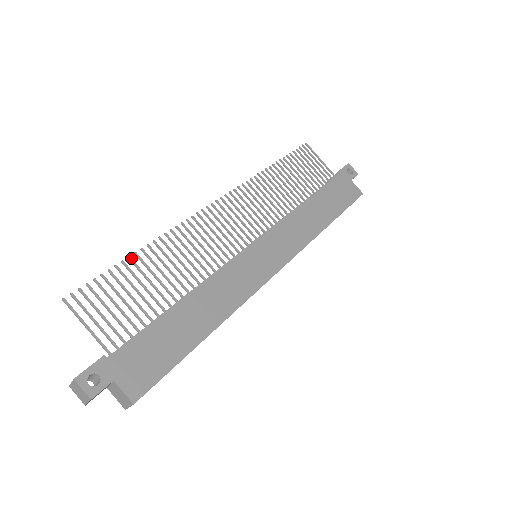
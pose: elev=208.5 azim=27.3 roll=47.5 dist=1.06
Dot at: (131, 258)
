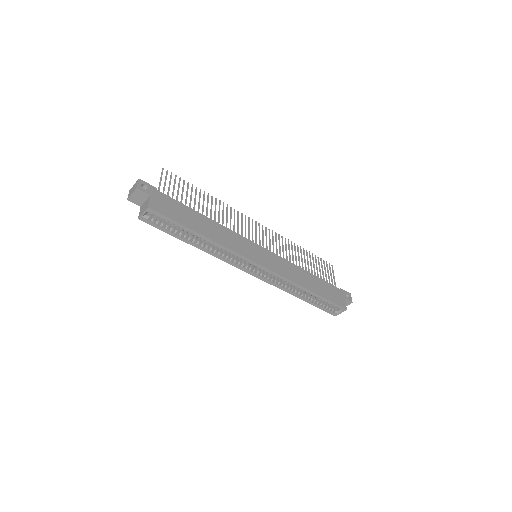
Dot at: occluded
